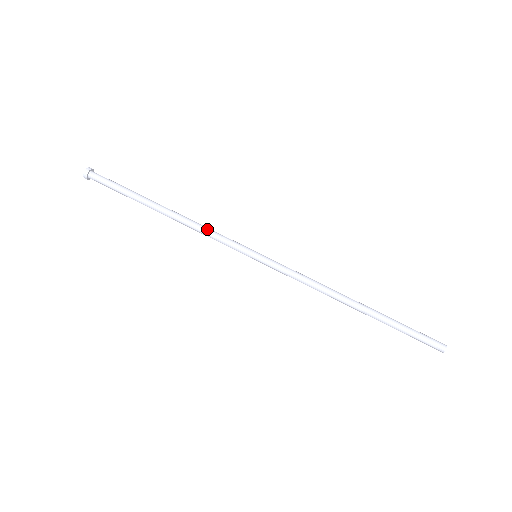
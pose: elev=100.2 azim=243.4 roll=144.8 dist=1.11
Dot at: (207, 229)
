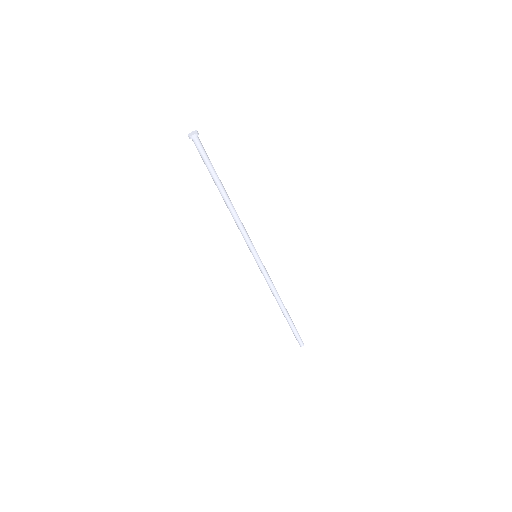
Dot at: (240, 227)
